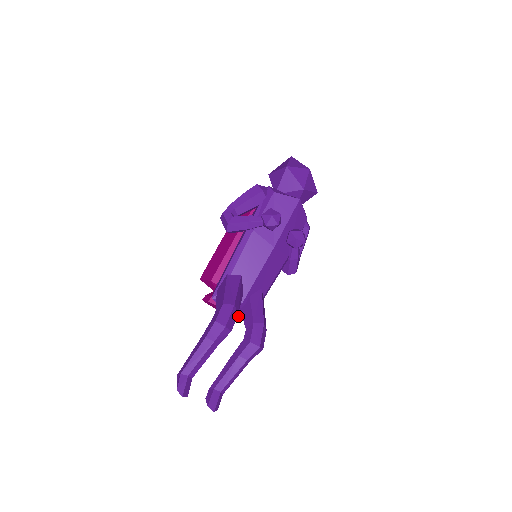
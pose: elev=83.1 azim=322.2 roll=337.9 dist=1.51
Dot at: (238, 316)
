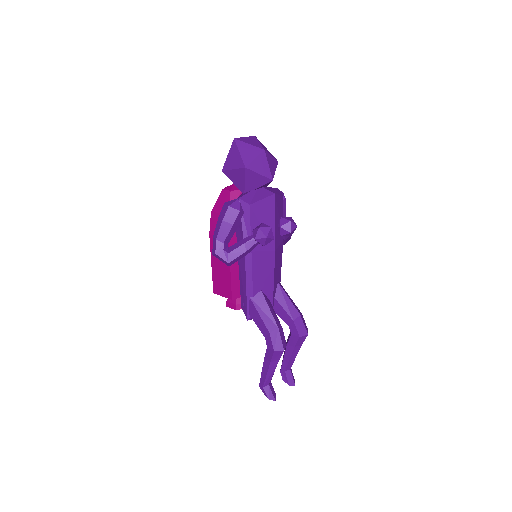
Dot at: occluded
